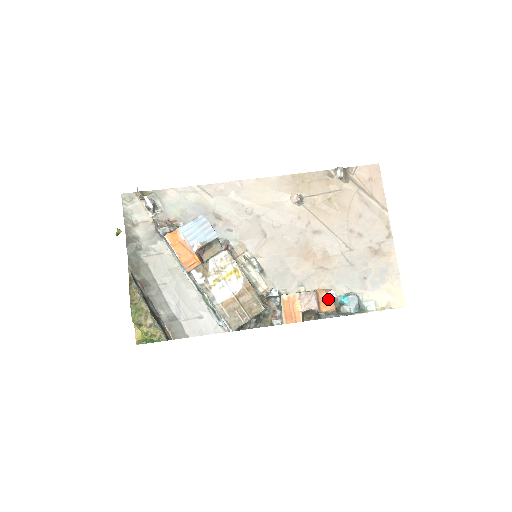
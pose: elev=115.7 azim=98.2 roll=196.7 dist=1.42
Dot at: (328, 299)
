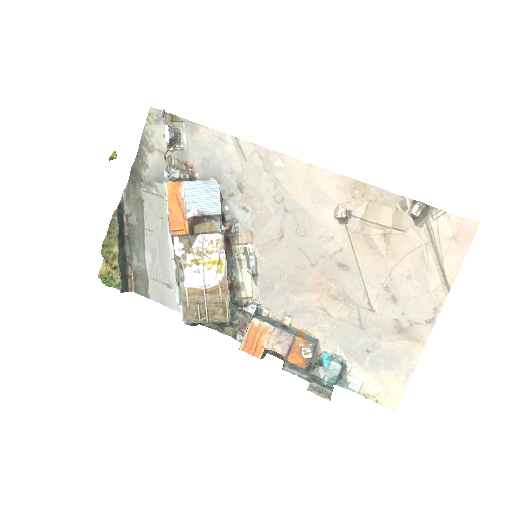
Dot at: occluded
